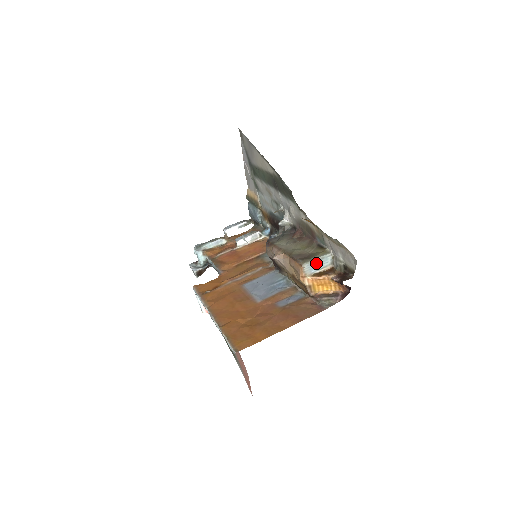
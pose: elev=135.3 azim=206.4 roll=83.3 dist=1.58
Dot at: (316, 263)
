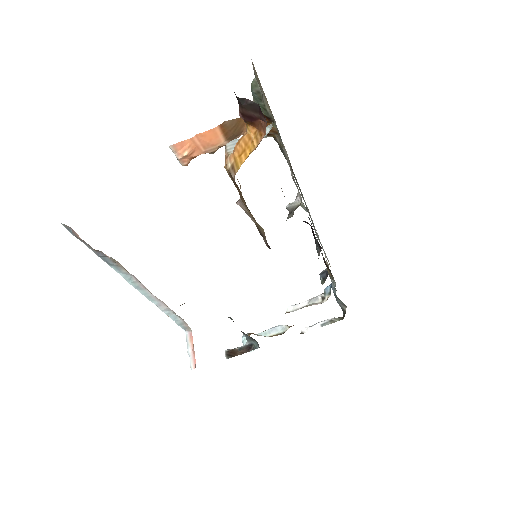
Dot at: occluded
